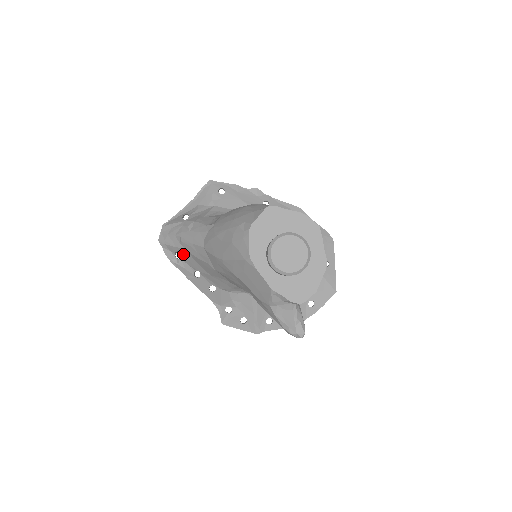
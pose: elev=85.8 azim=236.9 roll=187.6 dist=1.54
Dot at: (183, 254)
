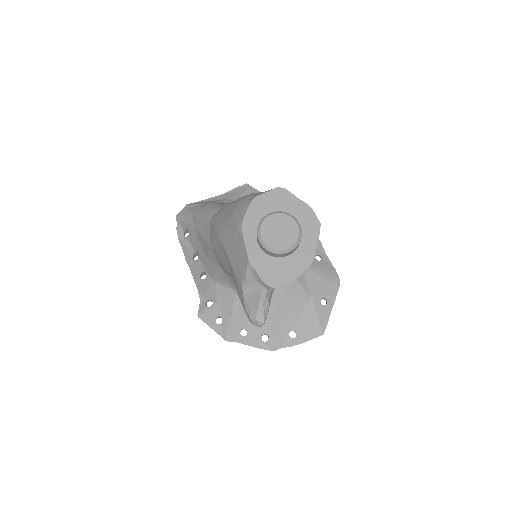
Dot at: (191, 232)
